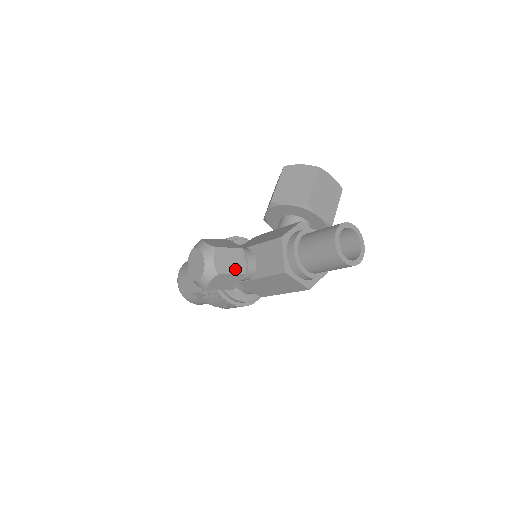
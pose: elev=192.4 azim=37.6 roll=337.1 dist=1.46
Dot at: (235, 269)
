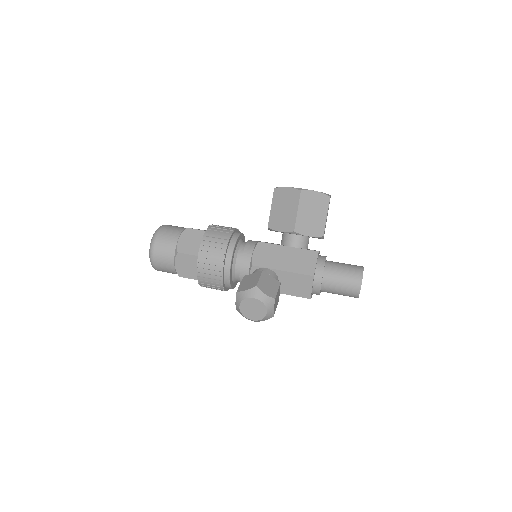
Dot at: (277, 303)
